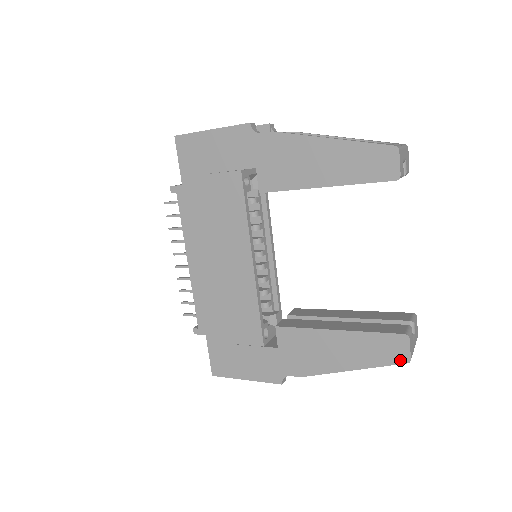
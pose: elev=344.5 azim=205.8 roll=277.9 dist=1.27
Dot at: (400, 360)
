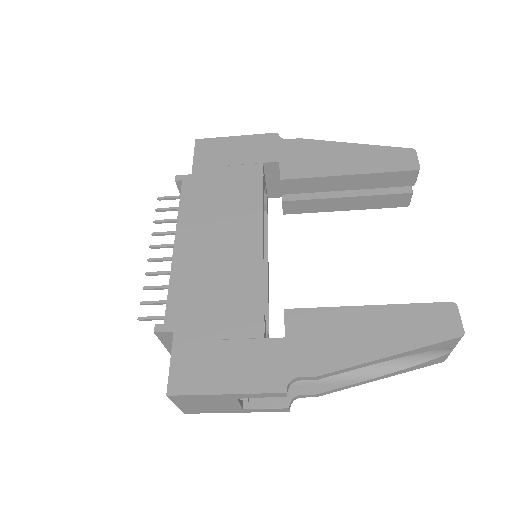
Dot at: (451, 334)
